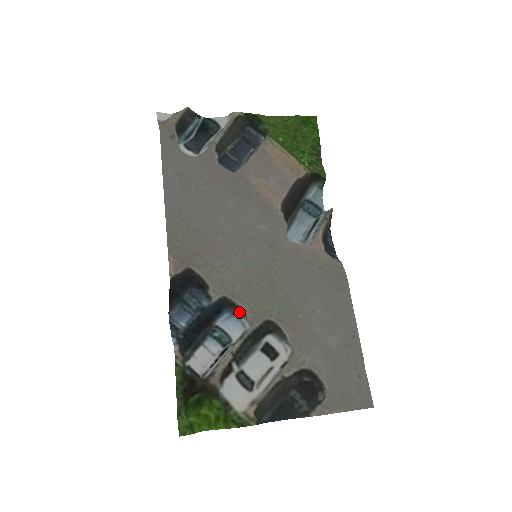
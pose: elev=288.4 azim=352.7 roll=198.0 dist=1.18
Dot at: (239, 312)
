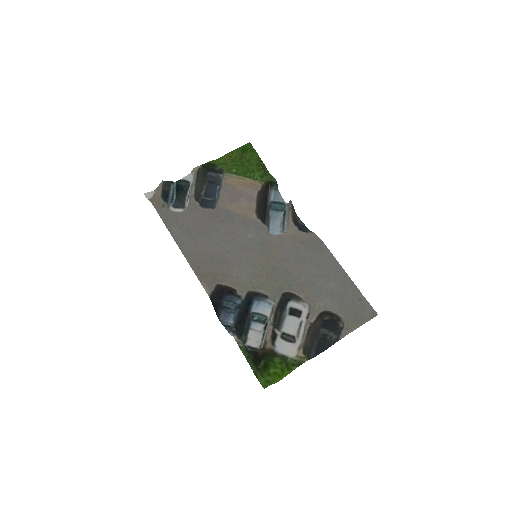
Dot at: (263, 297)
